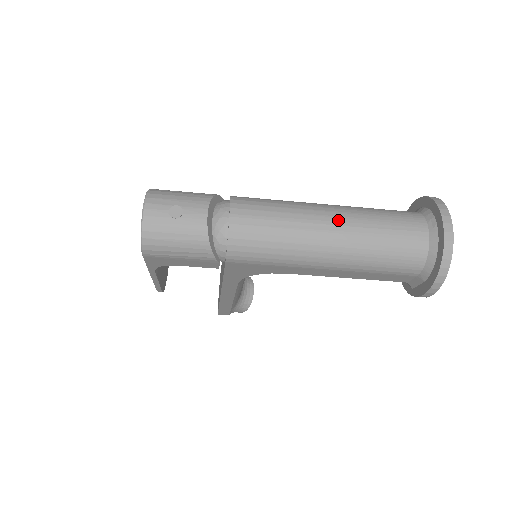
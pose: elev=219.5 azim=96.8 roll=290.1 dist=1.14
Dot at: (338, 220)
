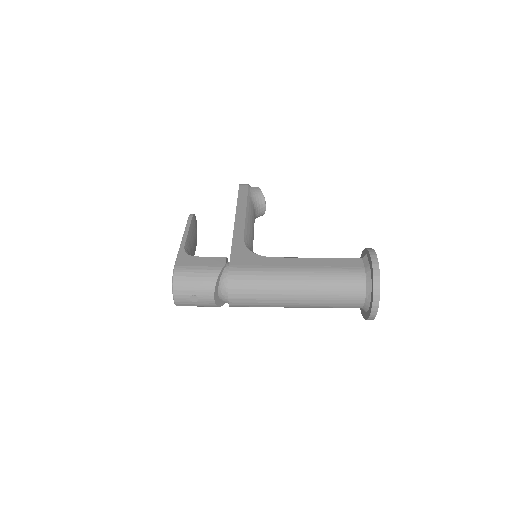
Dot at: (301, 297)
